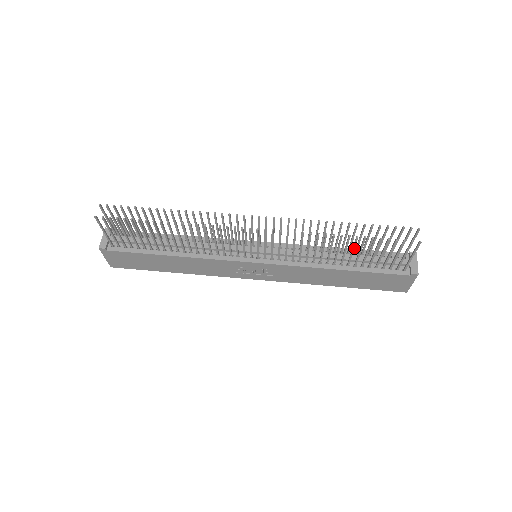
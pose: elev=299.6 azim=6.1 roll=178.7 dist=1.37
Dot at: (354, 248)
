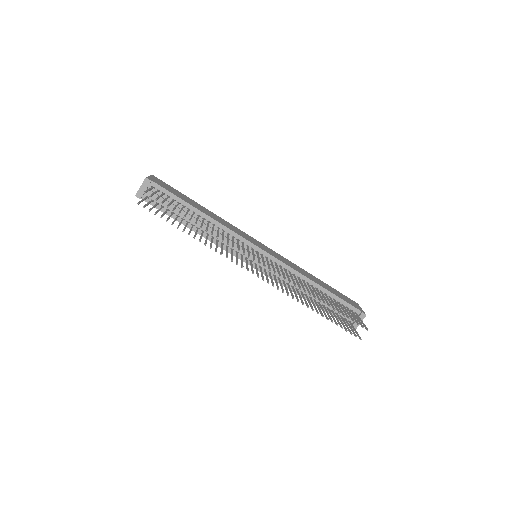
Dot at: (320, 311)
